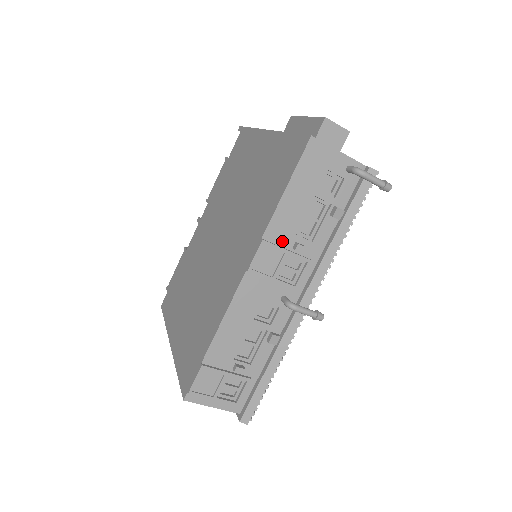
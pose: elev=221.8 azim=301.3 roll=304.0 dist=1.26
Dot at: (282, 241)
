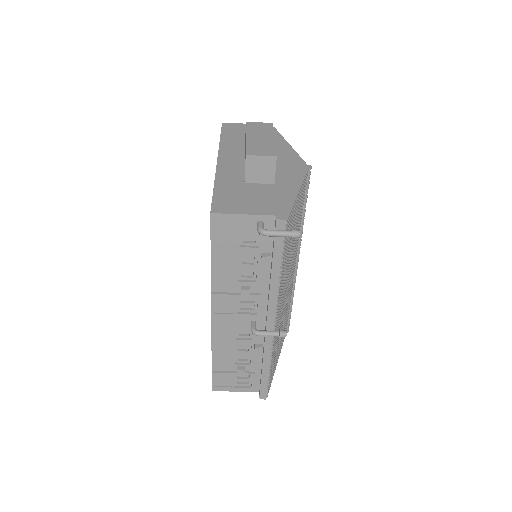
Dot at: (229, 289)
